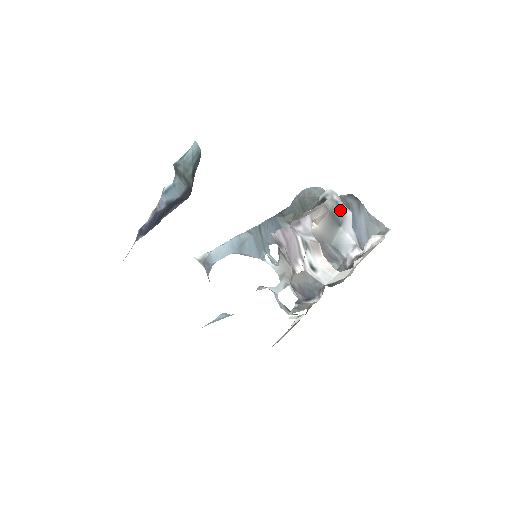
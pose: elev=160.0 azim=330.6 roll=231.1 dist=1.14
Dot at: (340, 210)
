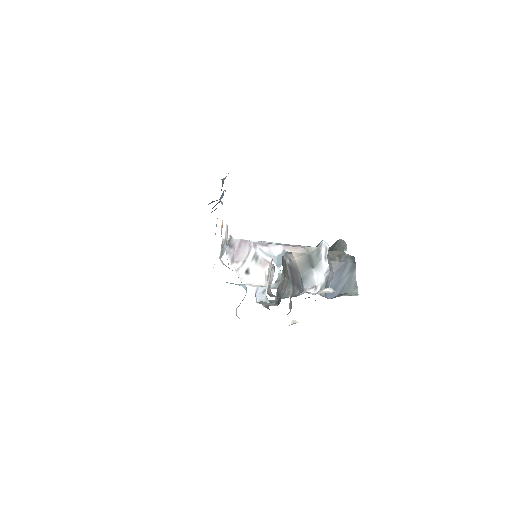
Dot at: (317, 257)
